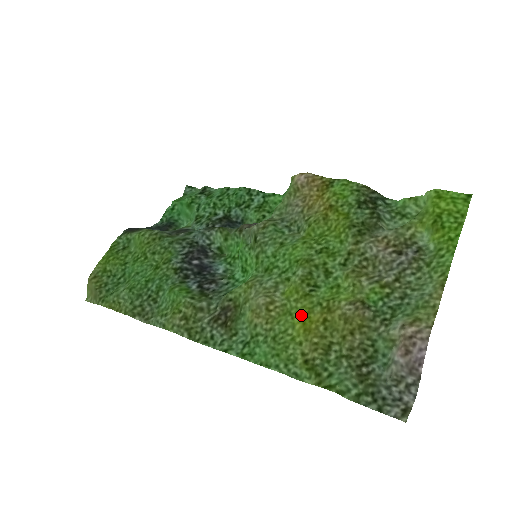
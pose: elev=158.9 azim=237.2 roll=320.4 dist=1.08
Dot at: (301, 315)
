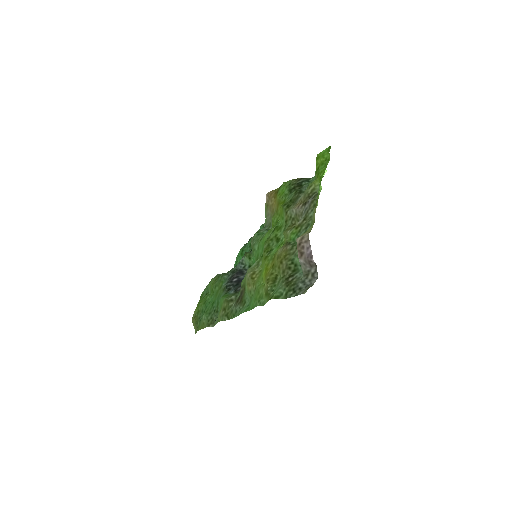
Dot at: (264, 270)
